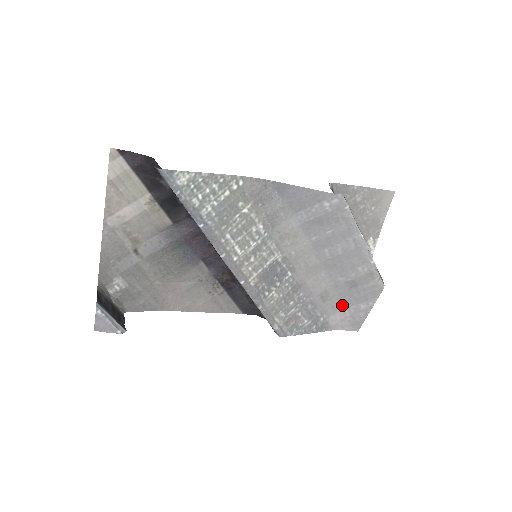
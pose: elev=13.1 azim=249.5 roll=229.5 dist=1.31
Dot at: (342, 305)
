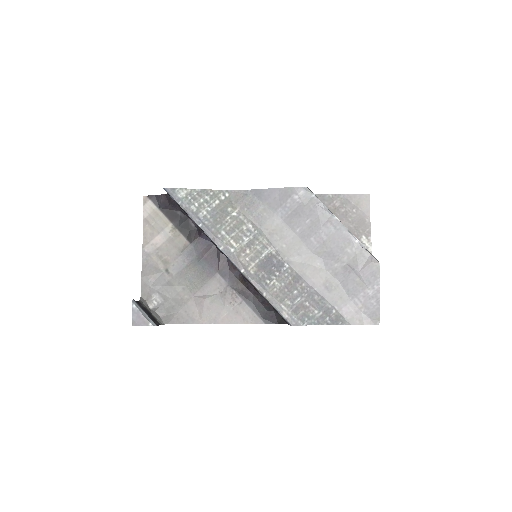
Dot at: (350, 295)
